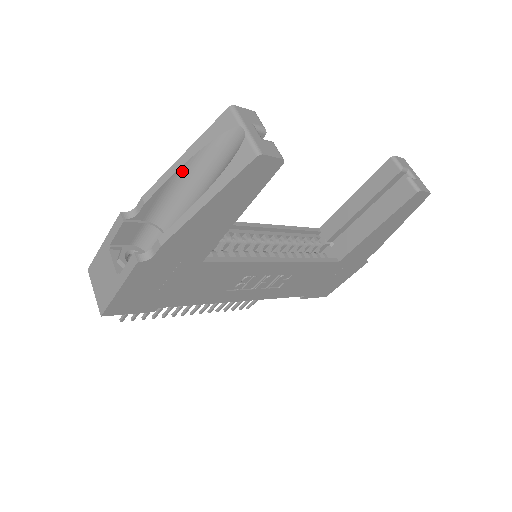
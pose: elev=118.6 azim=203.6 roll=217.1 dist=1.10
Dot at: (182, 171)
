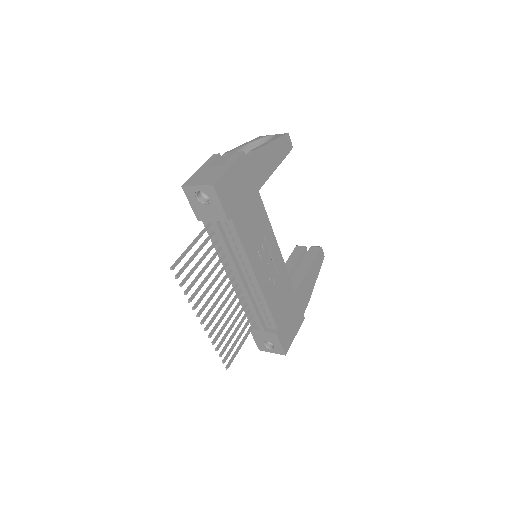
Dot at: (245, 148)
